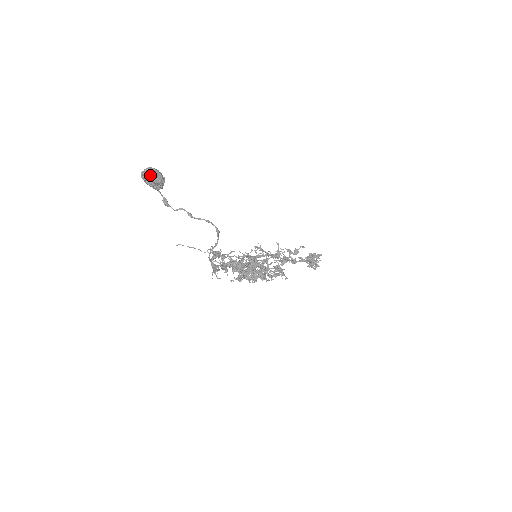
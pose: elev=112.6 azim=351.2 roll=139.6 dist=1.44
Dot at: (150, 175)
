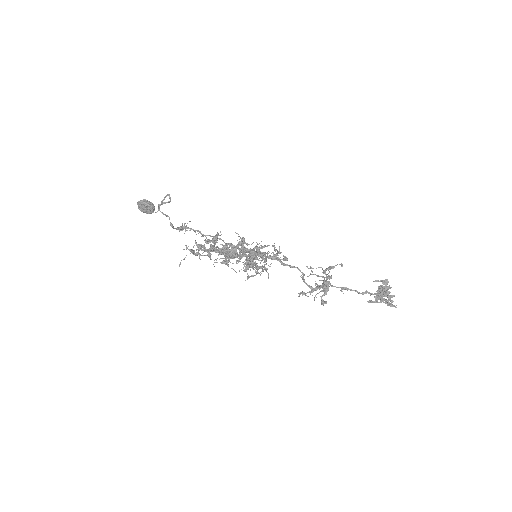
Dot at: (140, 201)
